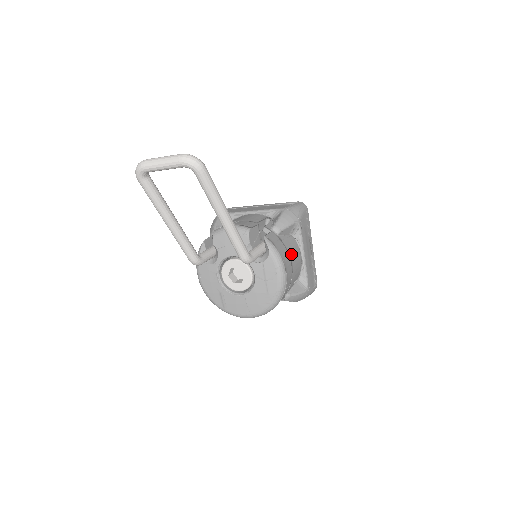
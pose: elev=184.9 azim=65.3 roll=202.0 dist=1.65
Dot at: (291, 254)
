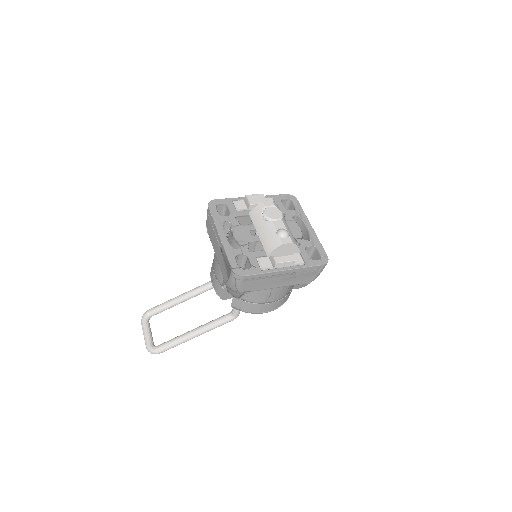
Dot at: (261, 300)
